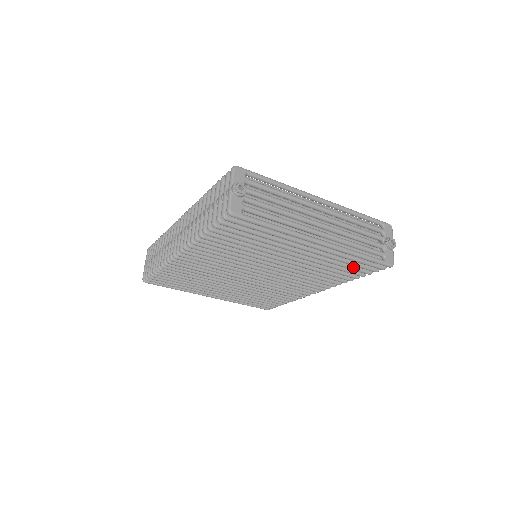
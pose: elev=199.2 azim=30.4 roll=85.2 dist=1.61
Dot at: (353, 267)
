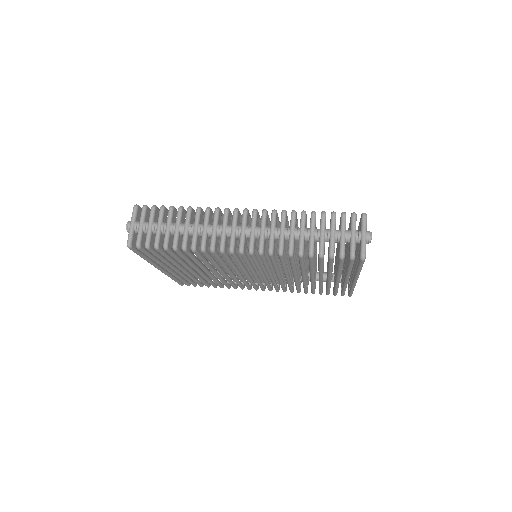
Dot at: occluded
